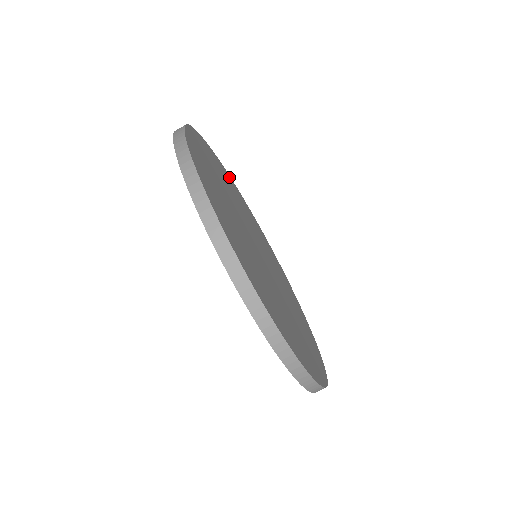
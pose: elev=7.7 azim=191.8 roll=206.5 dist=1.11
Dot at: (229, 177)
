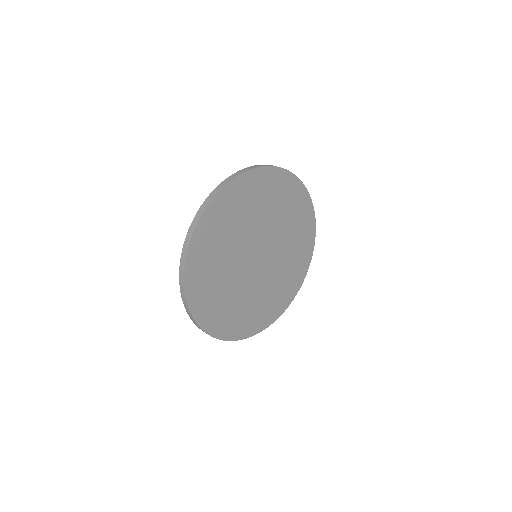
Dot at: (308, 204)
